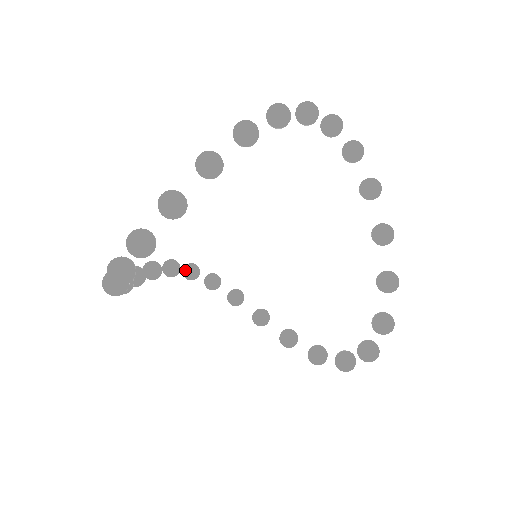
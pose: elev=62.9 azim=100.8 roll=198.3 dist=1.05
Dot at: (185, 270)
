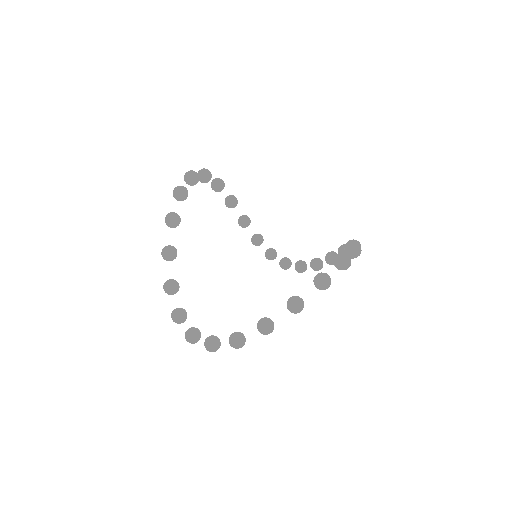
Dot at: (188, 183)
